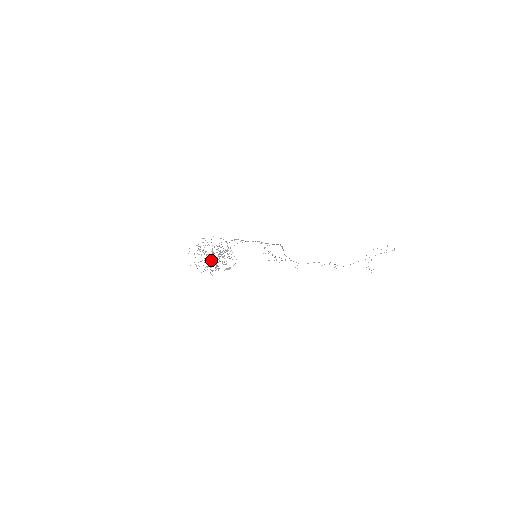
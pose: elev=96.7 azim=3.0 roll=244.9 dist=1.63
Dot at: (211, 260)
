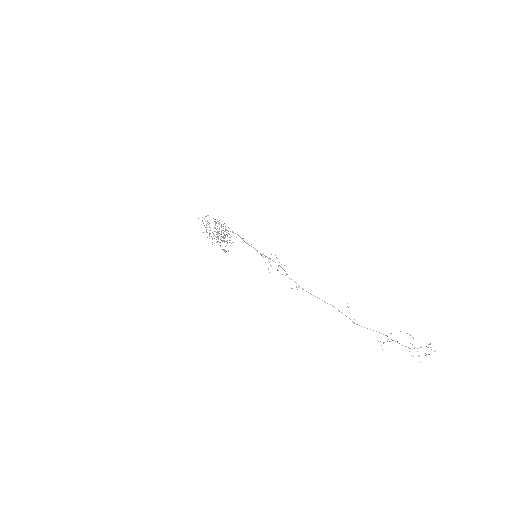
Dot at: (221, 234)
